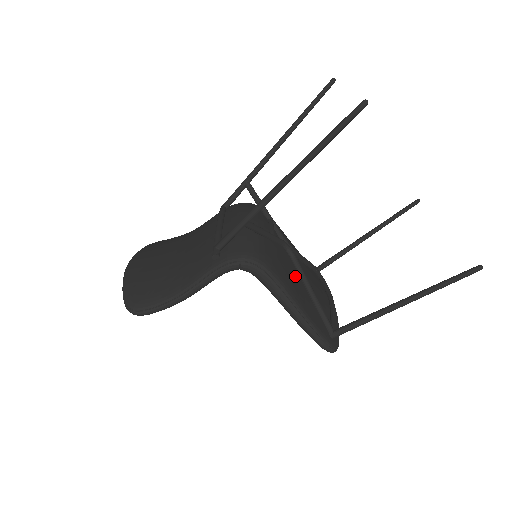
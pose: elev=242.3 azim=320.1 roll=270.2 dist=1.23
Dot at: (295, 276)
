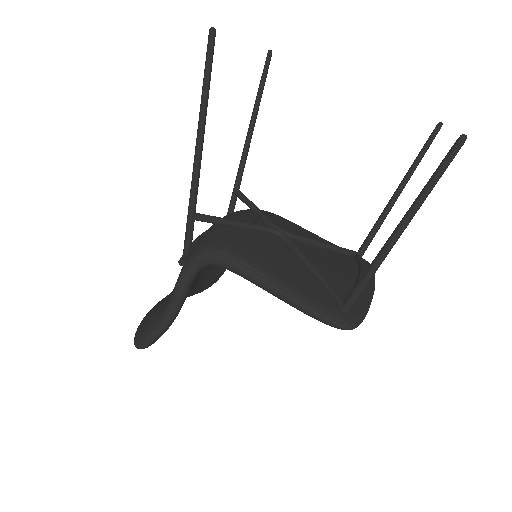
Dot at: (285, 257)
